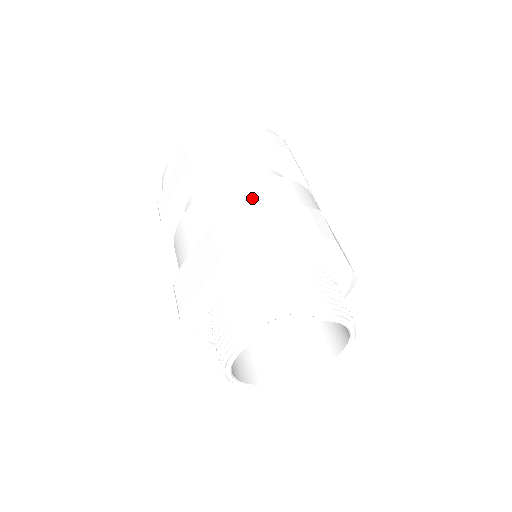
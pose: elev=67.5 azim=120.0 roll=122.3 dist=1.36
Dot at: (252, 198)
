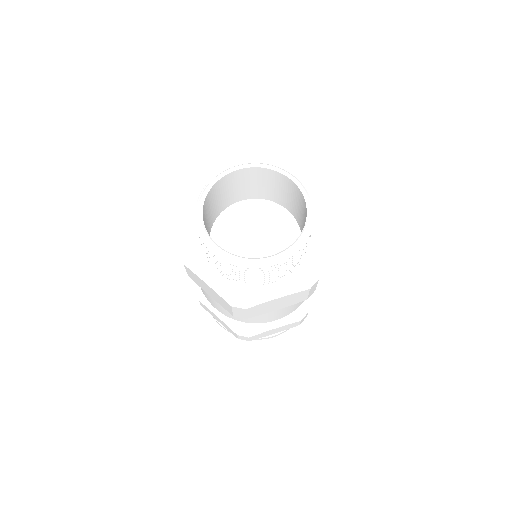
Dot at: occluded
